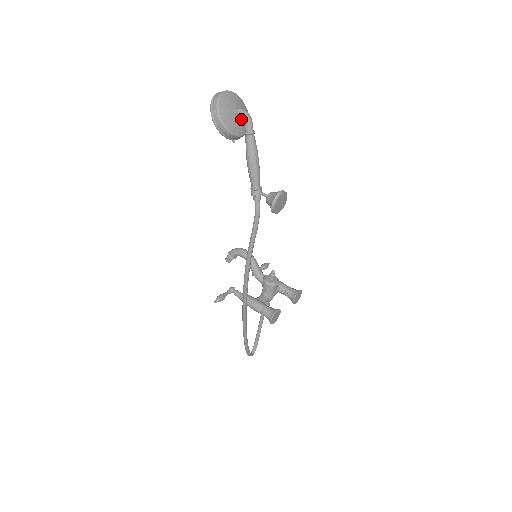
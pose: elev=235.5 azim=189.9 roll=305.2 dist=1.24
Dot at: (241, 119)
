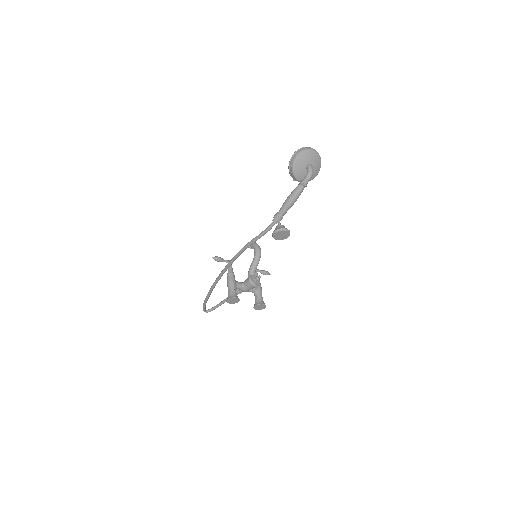
Dot at: occluded
